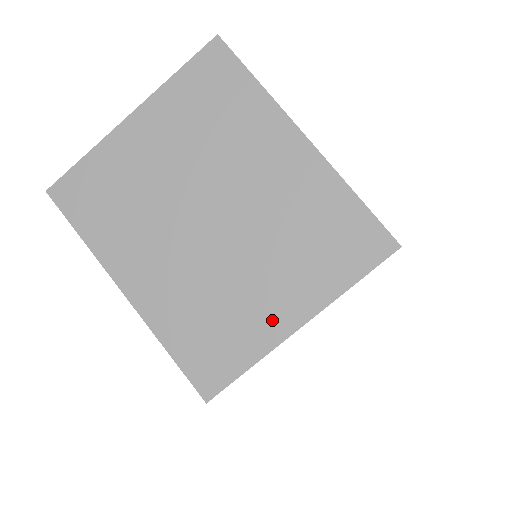
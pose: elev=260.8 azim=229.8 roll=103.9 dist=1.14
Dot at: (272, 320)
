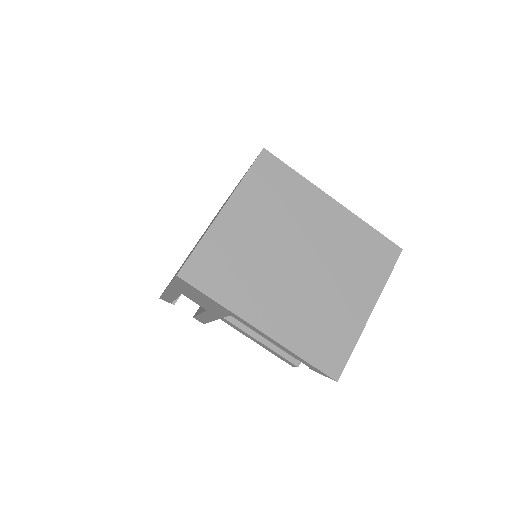
Dot at: occluded
